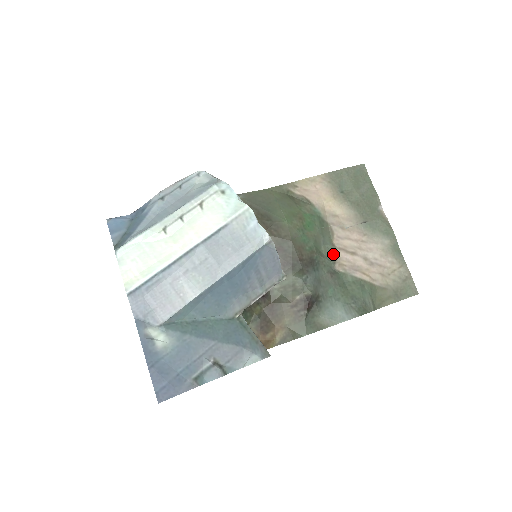
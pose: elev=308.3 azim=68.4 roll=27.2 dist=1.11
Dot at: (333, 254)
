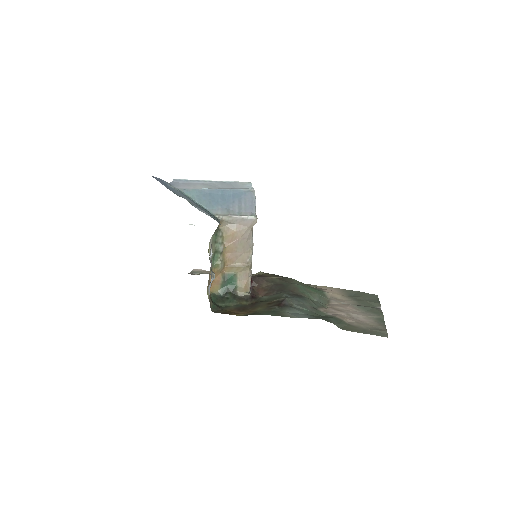
Dot at: (322, 306)
